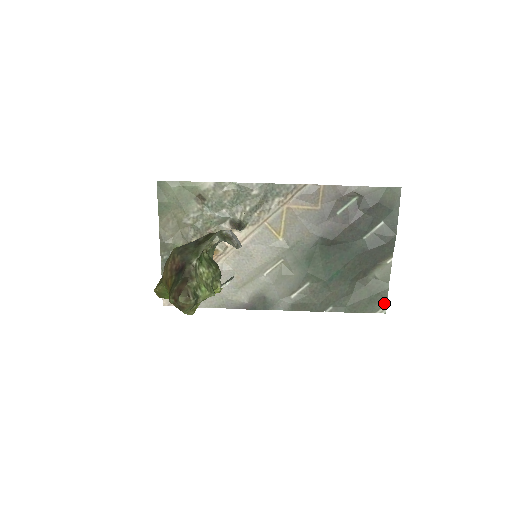
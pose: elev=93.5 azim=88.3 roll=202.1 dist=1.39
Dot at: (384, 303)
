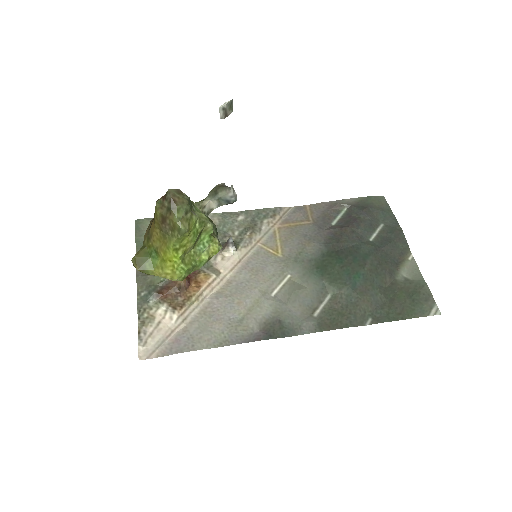
Dot at: (432, 302)
